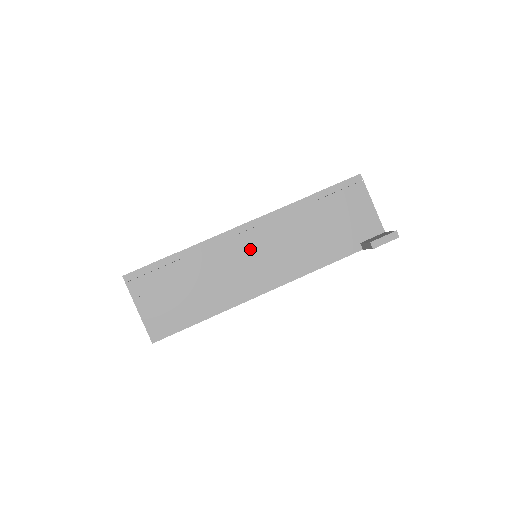
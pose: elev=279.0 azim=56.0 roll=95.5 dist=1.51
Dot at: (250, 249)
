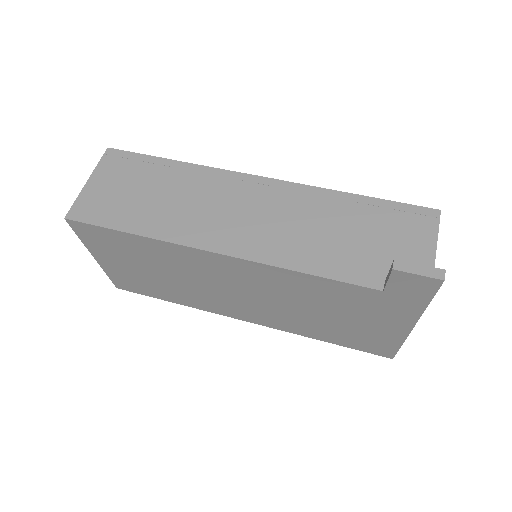
Dot at: (245, 201)
